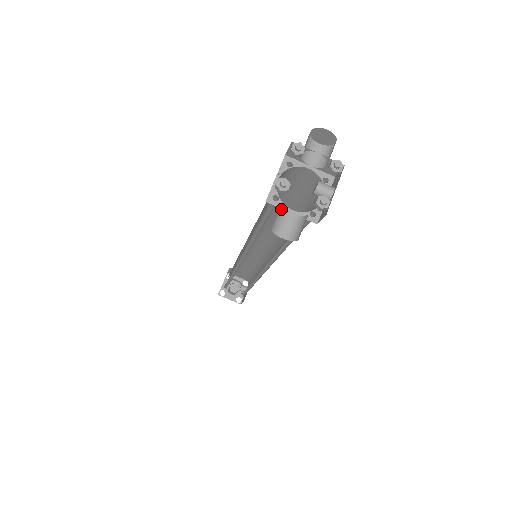
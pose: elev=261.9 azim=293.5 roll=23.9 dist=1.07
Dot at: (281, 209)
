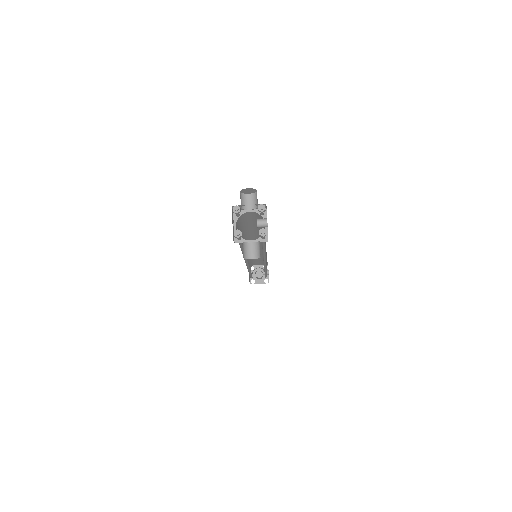
Dot at: (244, 244)
